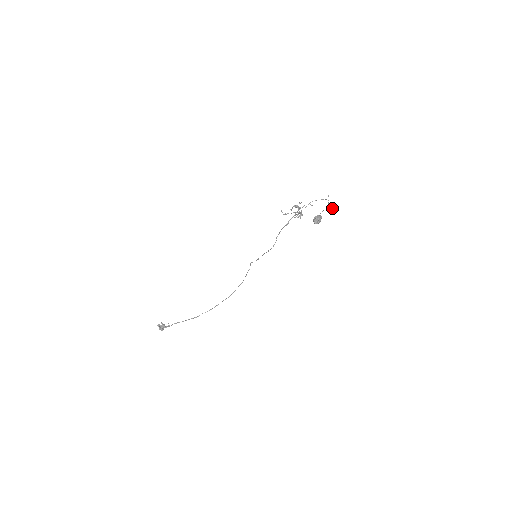
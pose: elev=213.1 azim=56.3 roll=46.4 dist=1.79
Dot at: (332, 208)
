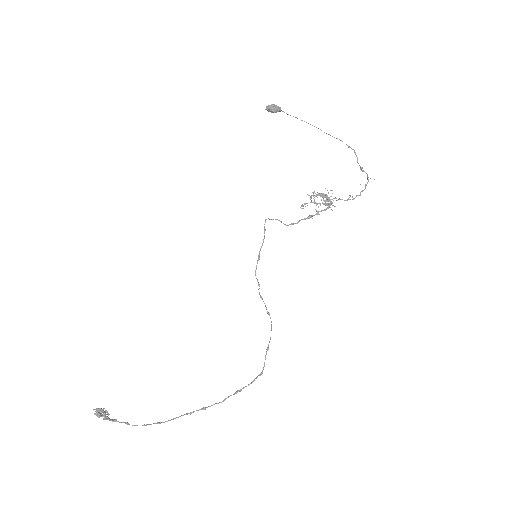
Dot at: (357, 161)
